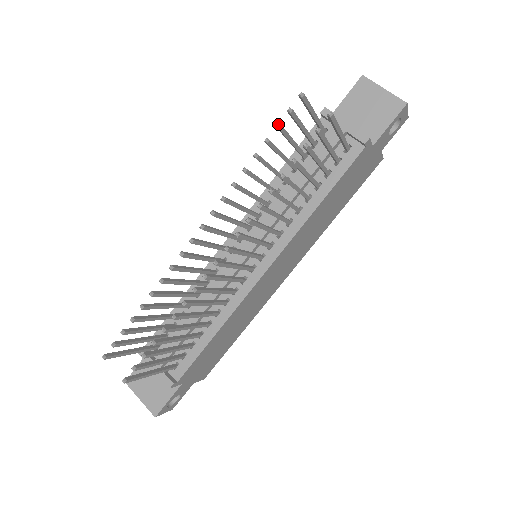
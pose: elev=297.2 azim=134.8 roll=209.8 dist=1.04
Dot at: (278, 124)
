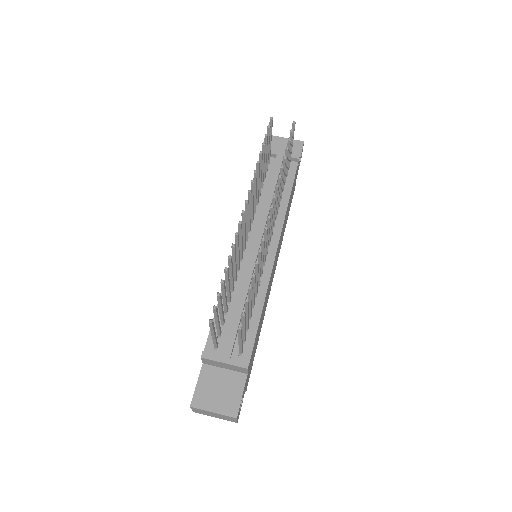
Dot at: (267, 134)
